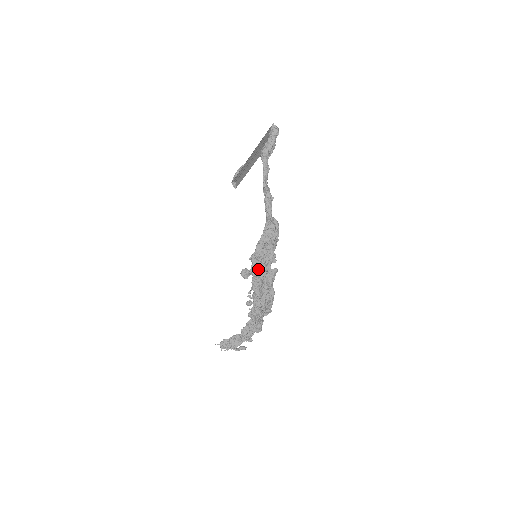
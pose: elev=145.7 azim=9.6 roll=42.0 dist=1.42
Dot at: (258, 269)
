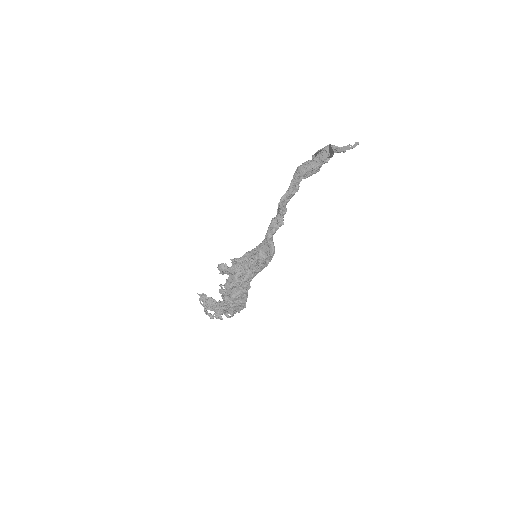
Dot at: (234, 275)
